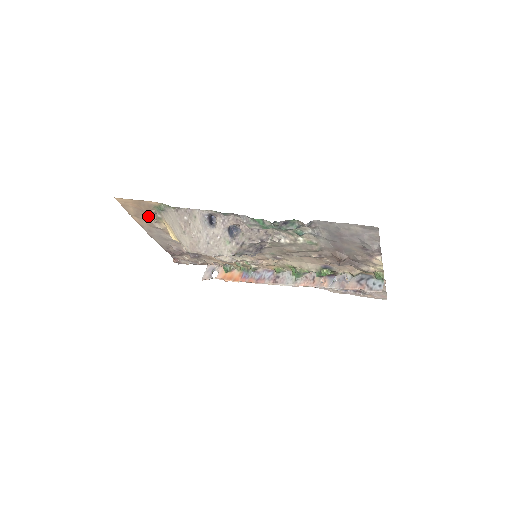
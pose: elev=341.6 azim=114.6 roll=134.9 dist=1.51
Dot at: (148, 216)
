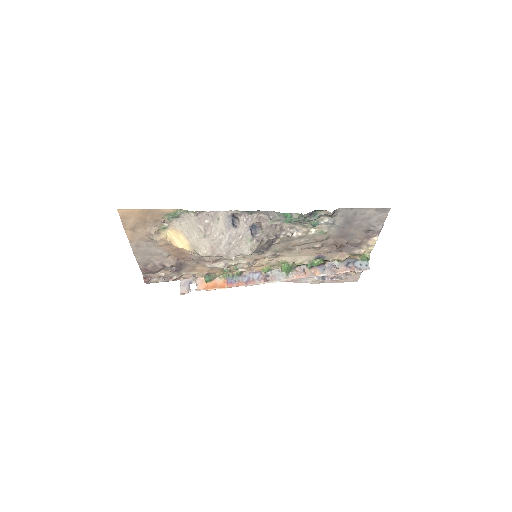
Dot at: (148, 227)
